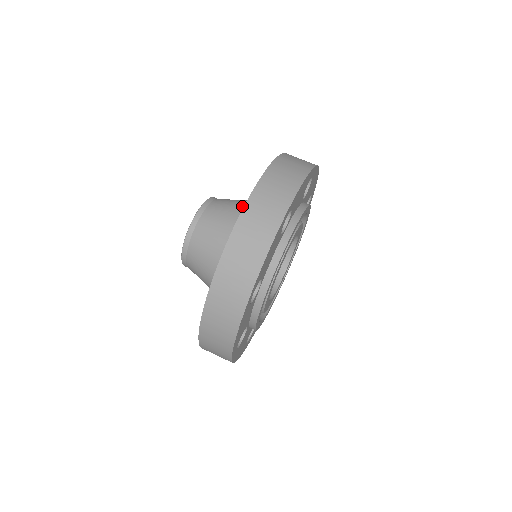
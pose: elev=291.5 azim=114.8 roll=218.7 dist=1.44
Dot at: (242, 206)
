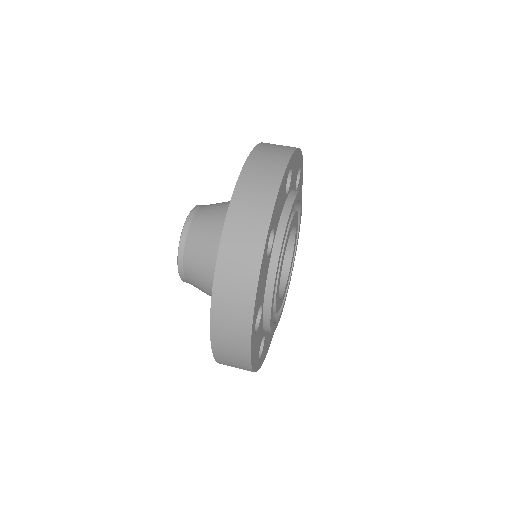
Dot at: (224, 218)
